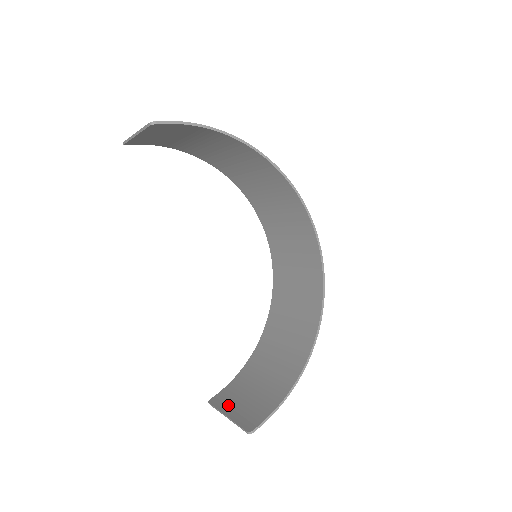
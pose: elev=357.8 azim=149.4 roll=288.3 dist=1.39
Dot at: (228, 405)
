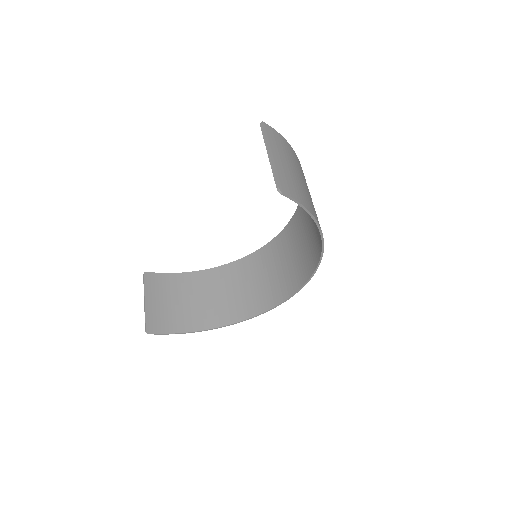
Dot at: (152, 293)
